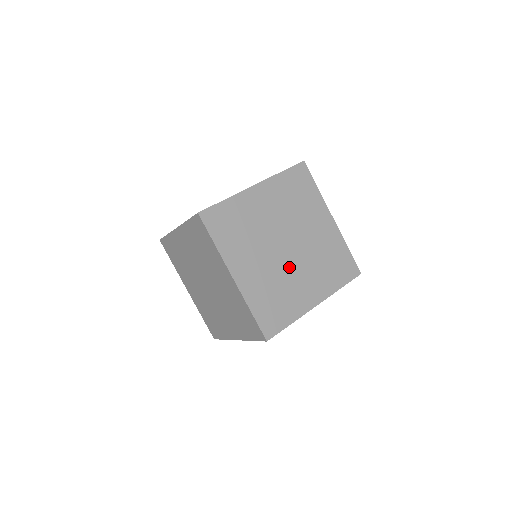
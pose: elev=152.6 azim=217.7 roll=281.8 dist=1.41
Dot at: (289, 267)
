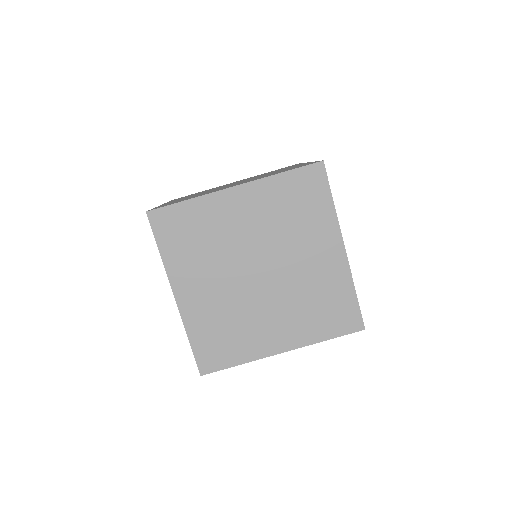
Dot at: (255, 299)
